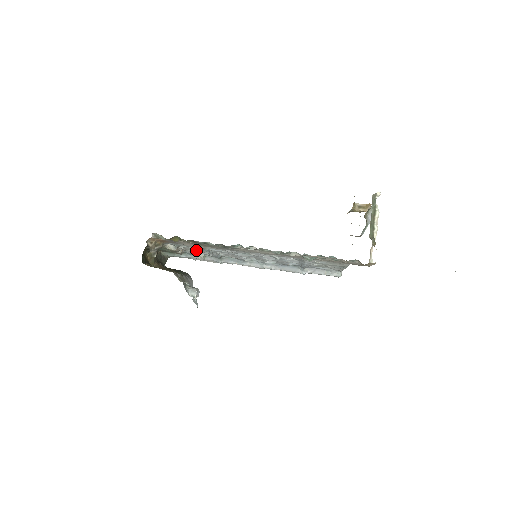
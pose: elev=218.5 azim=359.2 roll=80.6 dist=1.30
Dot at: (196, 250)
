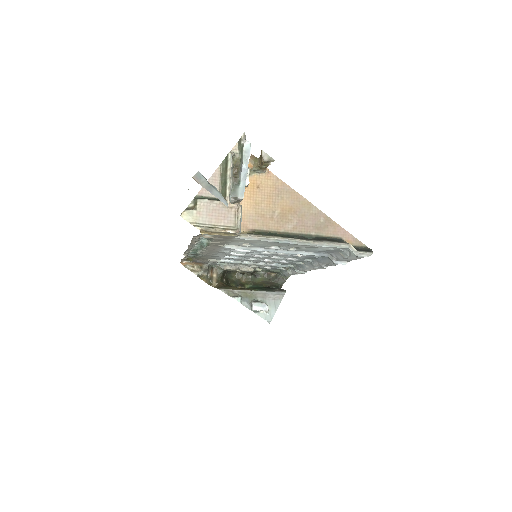
Dot at: (248, 264)
